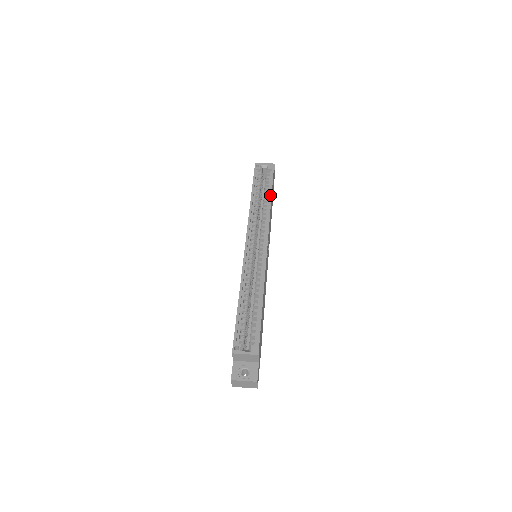
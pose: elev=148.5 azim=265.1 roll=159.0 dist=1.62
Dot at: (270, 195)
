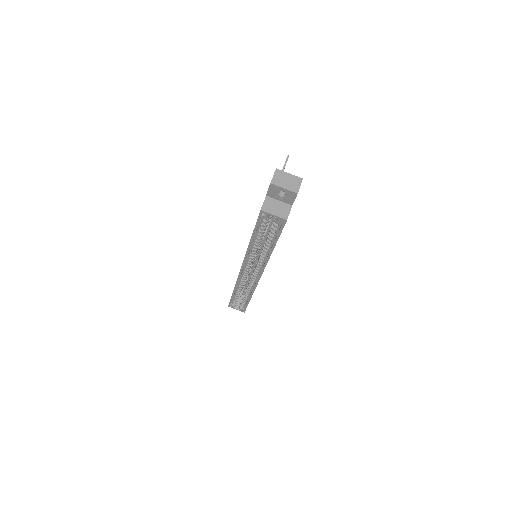
Dot at: (272, 248)
